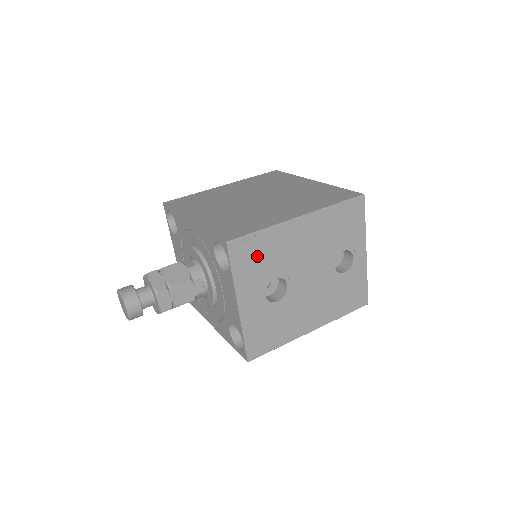
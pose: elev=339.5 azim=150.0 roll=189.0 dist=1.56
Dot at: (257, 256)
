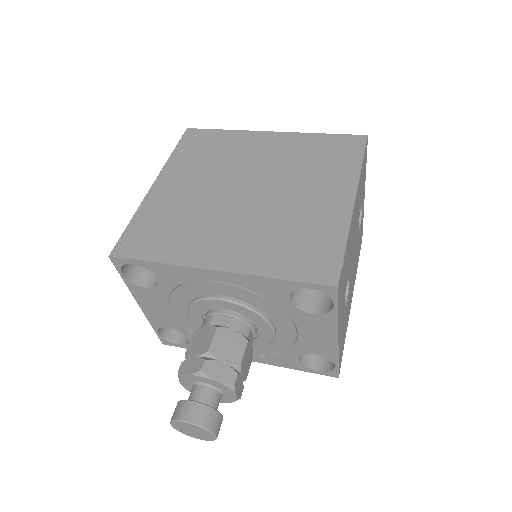
Dot at: (344, 275)
